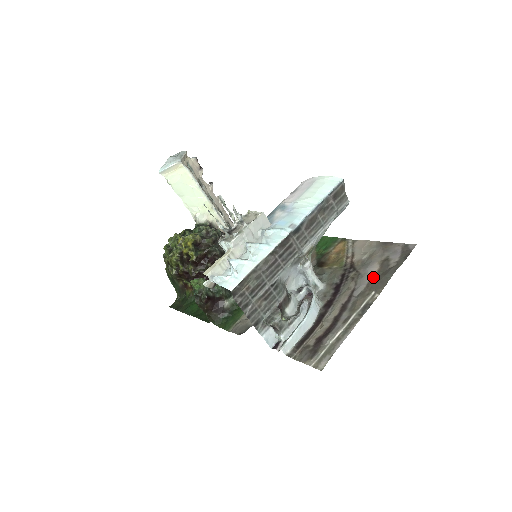
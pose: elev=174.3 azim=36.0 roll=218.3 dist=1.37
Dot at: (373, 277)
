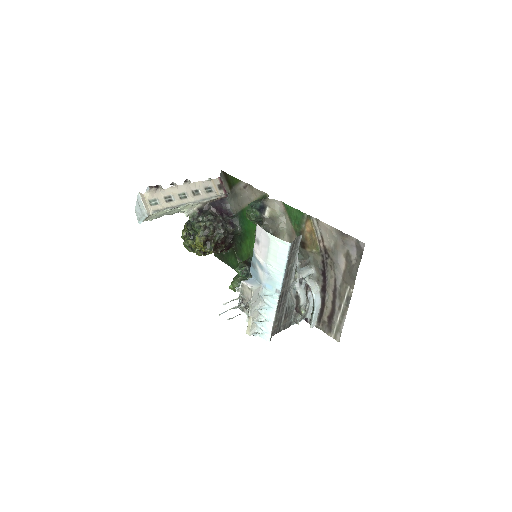
Dot at: (344, 271)
